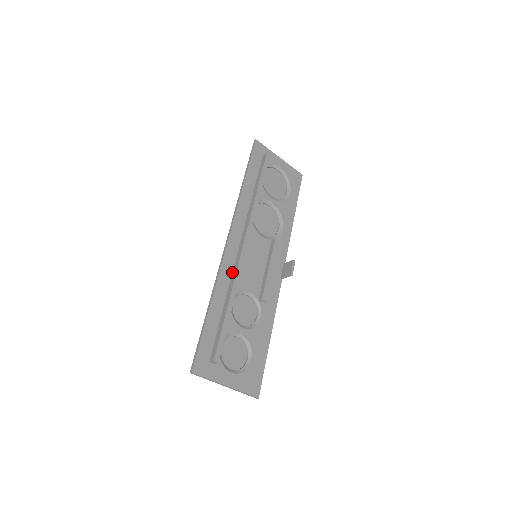
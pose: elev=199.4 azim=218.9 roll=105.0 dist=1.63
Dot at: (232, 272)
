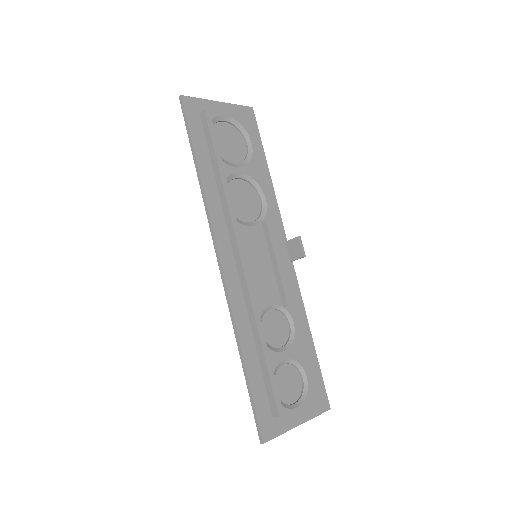
Dot at: (243, 298)
